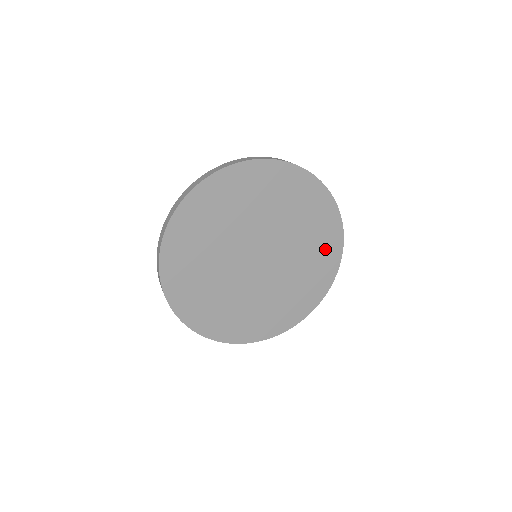
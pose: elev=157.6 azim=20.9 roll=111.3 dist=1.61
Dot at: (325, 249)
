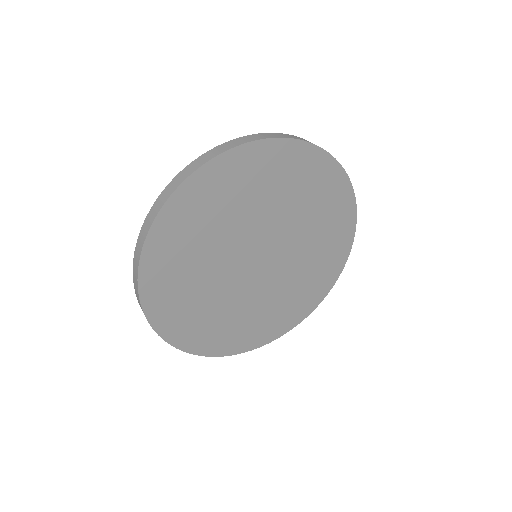
Dot at: (336, 227)
